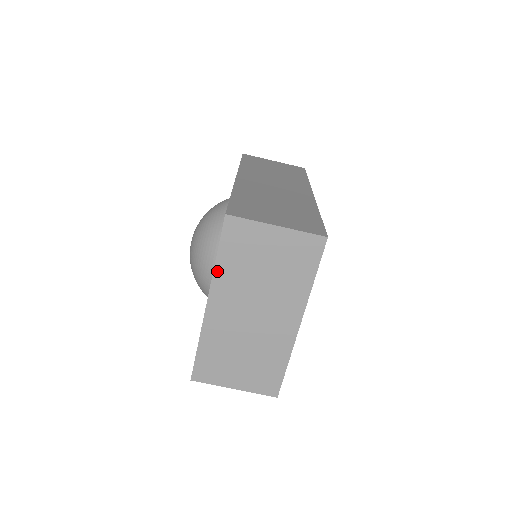
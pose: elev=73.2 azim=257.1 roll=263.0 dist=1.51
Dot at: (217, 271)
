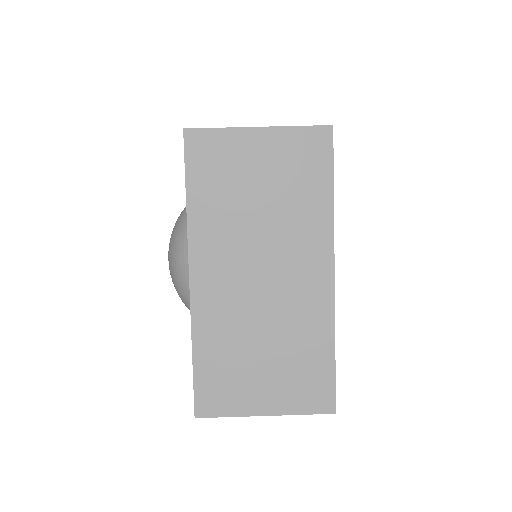
Dot at: (192, 219)
